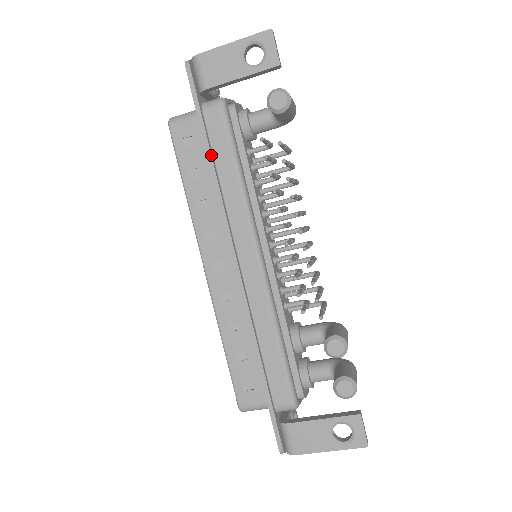
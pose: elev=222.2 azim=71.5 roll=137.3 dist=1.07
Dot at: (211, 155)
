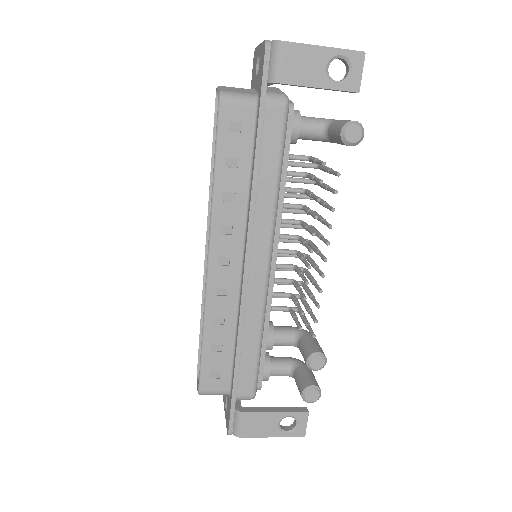
Dot at: (260, 154)
